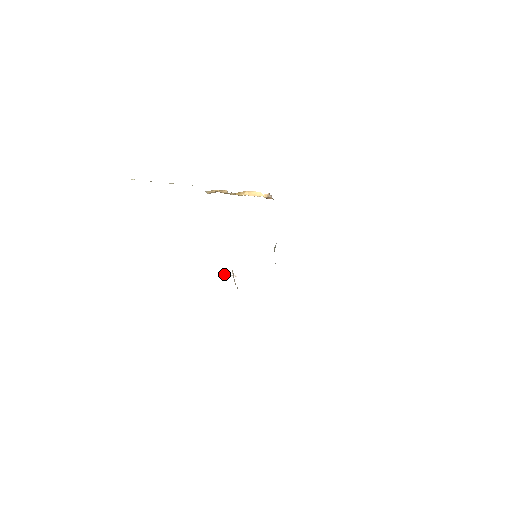
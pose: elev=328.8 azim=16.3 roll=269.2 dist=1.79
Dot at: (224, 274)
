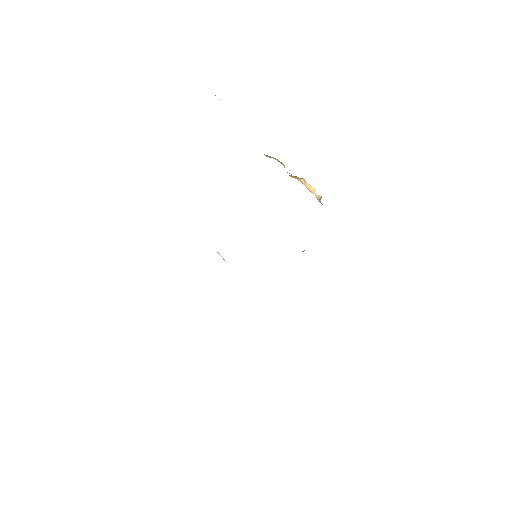
Dot at: (218, 252)
